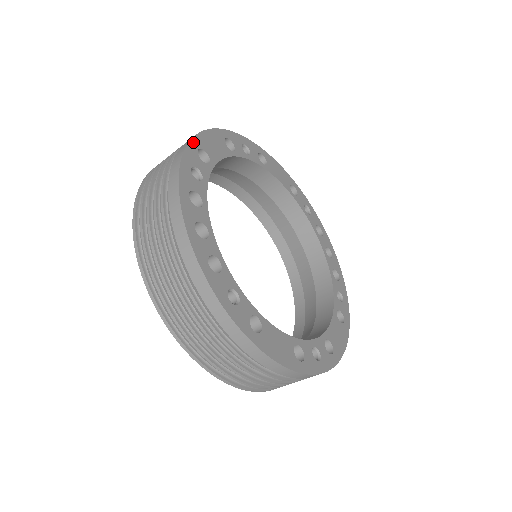
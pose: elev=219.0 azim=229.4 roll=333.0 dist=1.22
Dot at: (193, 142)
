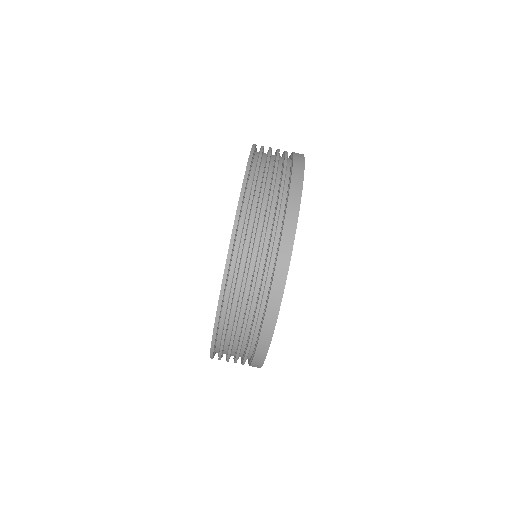
Dot at: occluded
